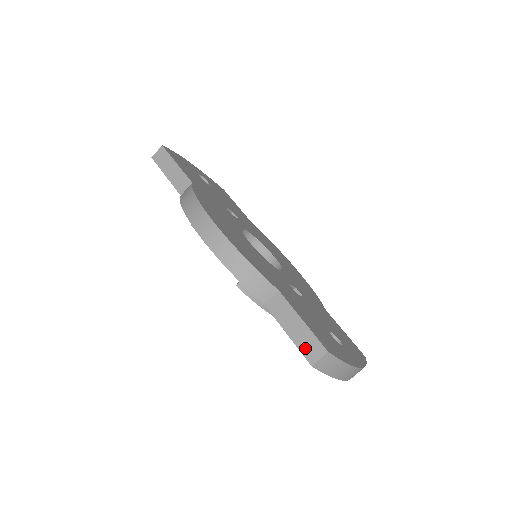
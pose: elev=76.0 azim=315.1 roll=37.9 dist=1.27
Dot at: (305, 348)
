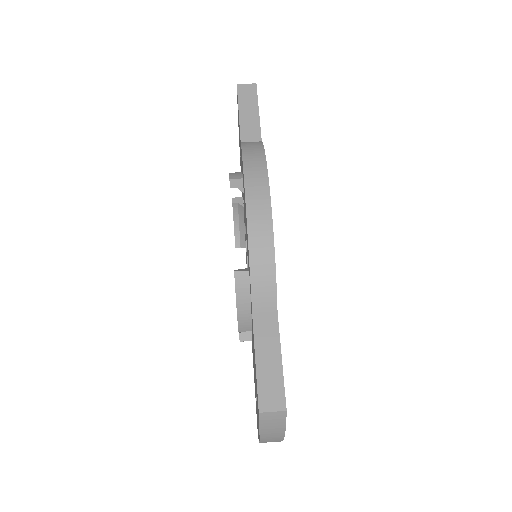
Dot at: (265, 389)
